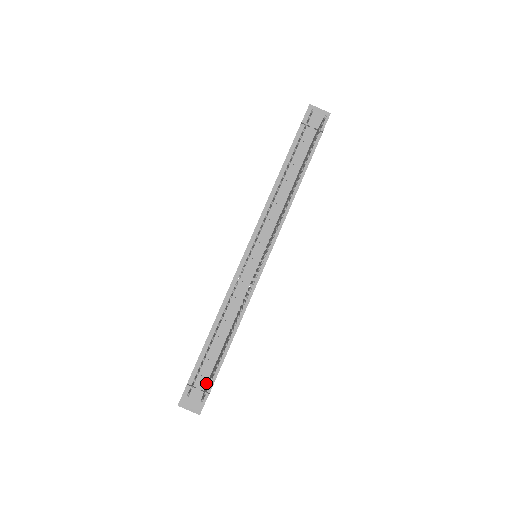
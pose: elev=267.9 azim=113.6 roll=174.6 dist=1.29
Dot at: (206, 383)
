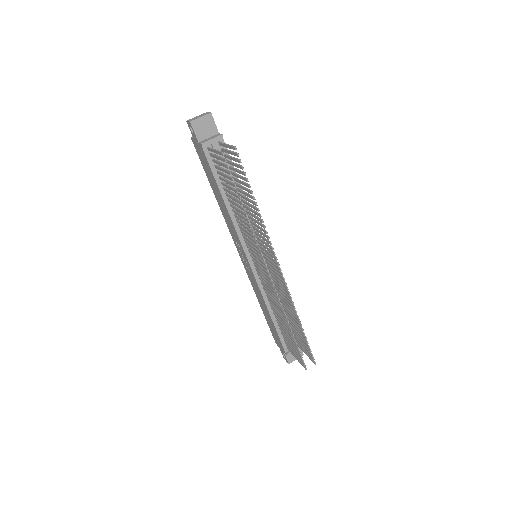
Dot at: occluded
